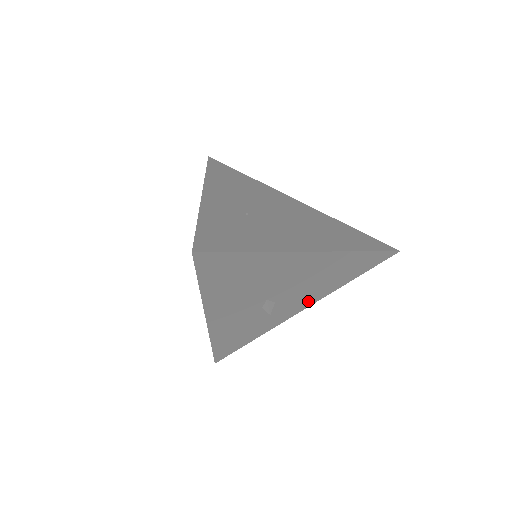
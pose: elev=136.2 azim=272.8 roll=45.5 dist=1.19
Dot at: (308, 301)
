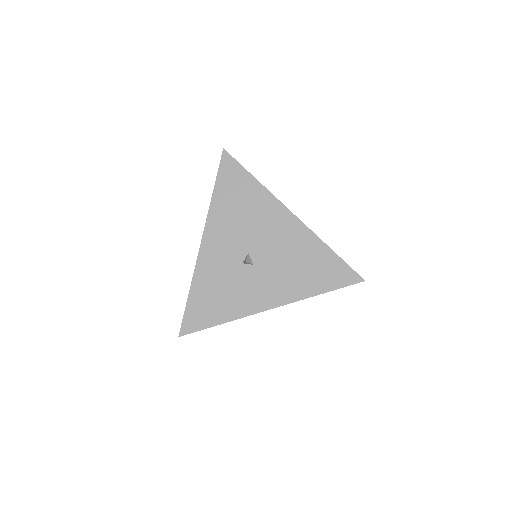
Dot at: (279, 295)
